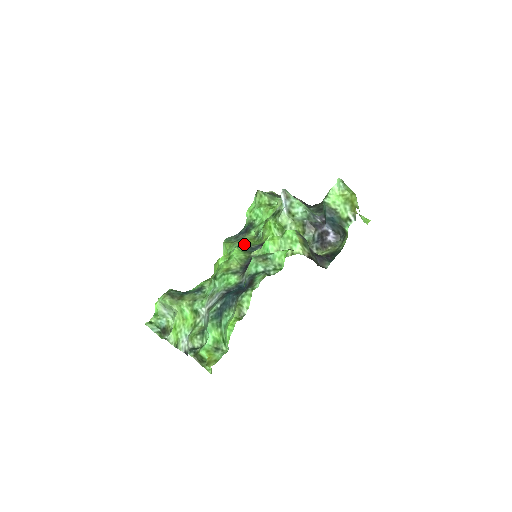
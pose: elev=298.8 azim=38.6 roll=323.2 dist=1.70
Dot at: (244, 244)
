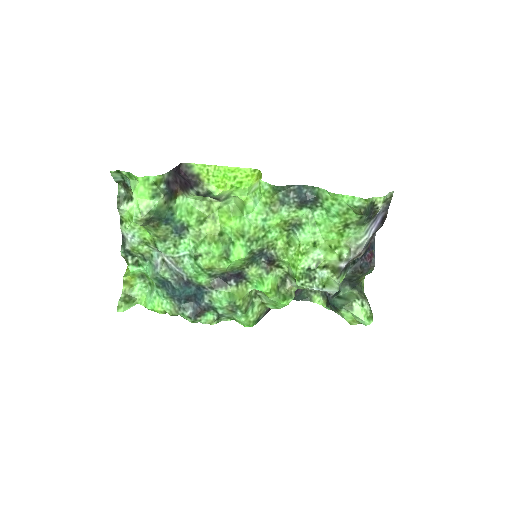
Dot at: (270, 229)
